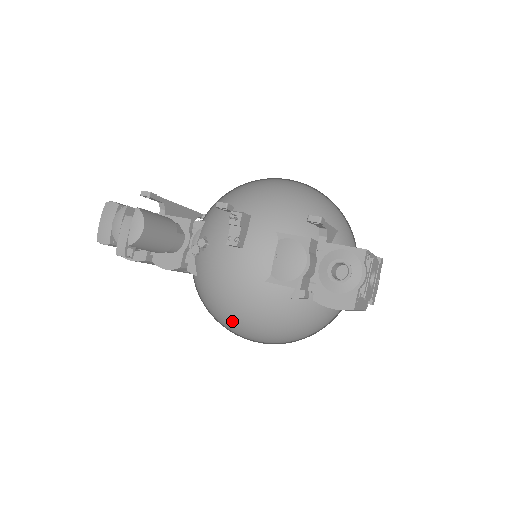
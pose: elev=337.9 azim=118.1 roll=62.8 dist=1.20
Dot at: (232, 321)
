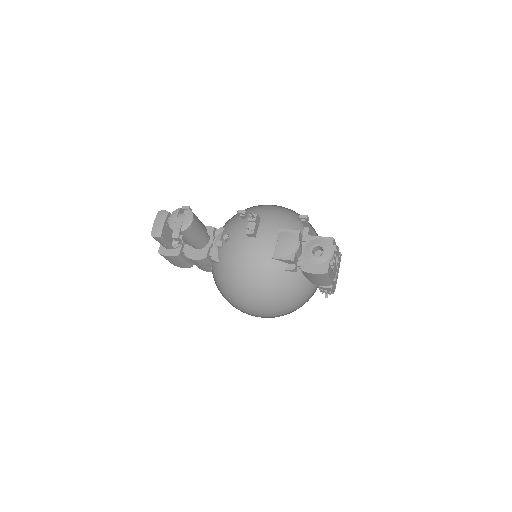
Dot at: (244, 291)
